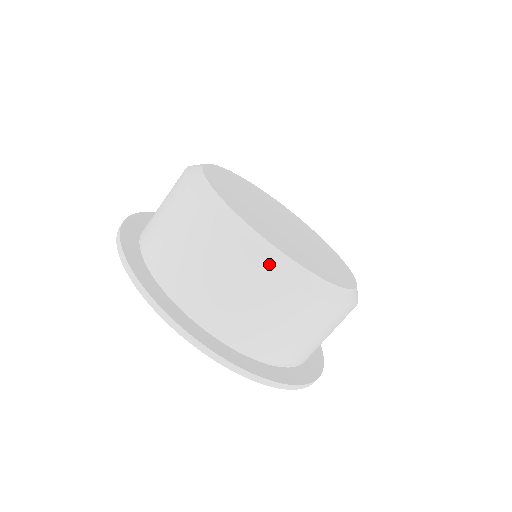
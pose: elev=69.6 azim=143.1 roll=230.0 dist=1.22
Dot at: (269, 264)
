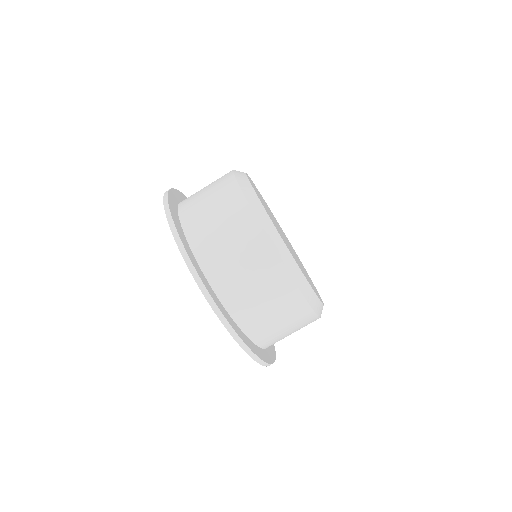
Dot at: (317, 315)
